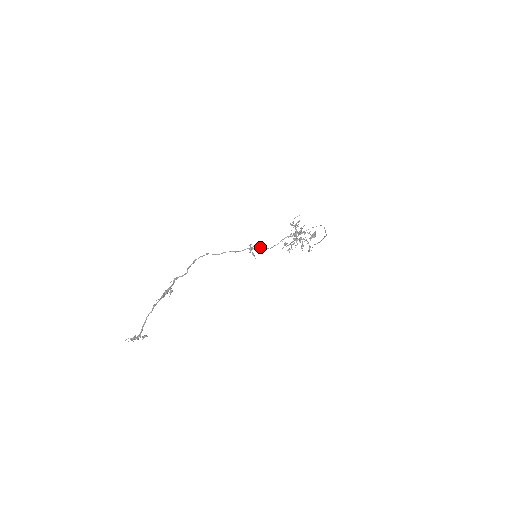
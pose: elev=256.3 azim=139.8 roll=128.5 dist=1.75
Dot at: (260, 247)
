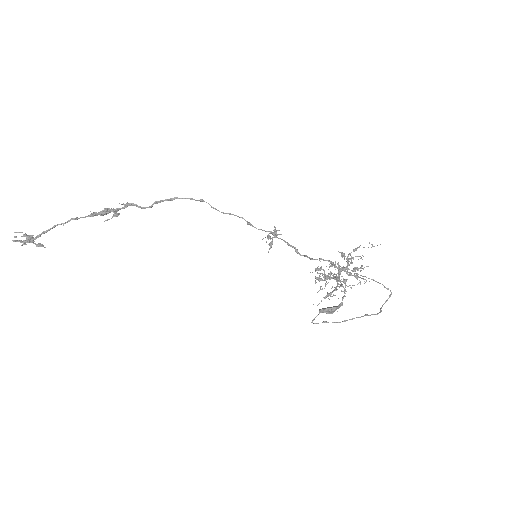
Dot at: occluded
